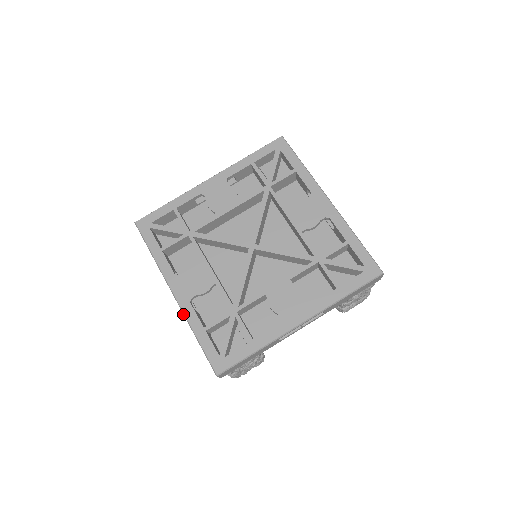
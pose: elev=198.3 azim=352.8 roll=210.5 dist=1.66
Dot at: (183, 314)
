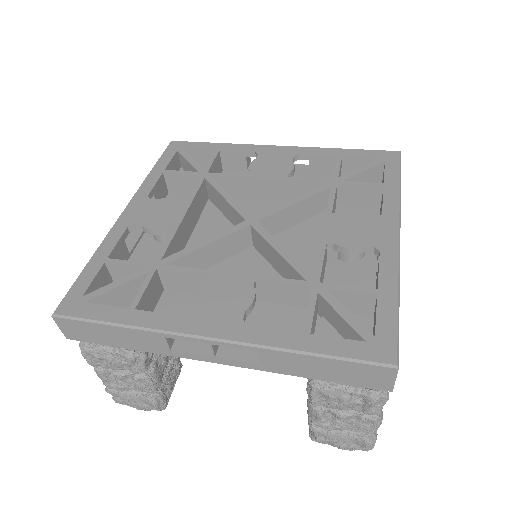
Dot at: (253, 347)
